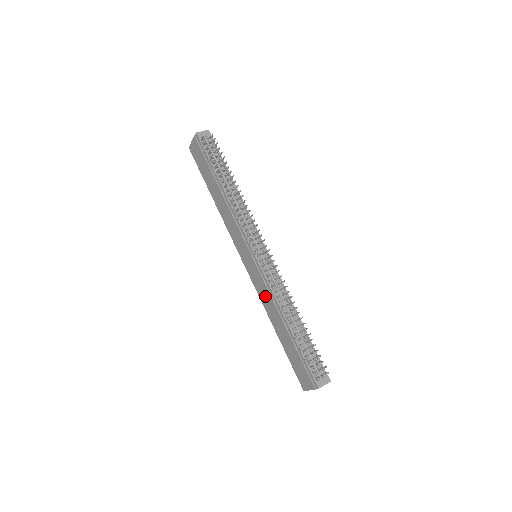
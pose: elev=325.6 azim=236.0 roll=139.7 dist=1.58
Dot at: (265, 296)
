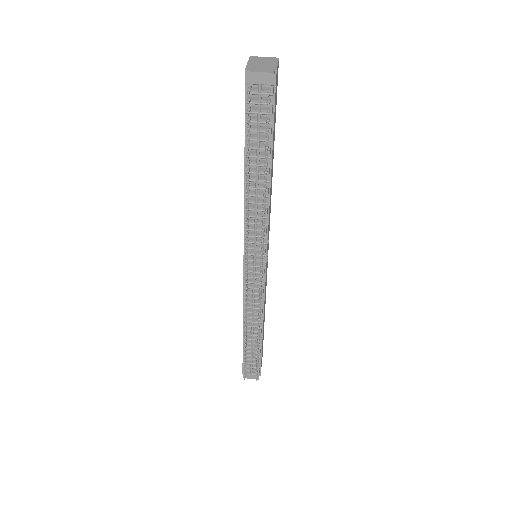
Dot at: occluded
